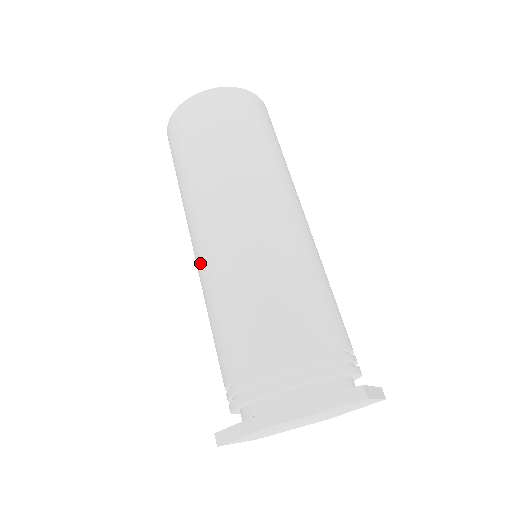
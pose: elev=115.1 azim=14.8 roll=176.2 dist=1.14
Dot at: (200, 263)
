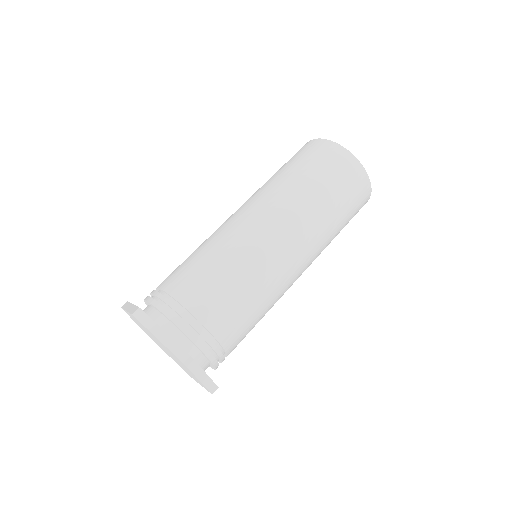
Dot at: occluded
